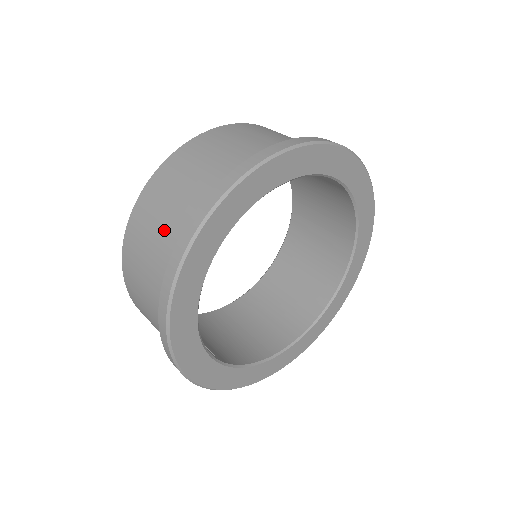
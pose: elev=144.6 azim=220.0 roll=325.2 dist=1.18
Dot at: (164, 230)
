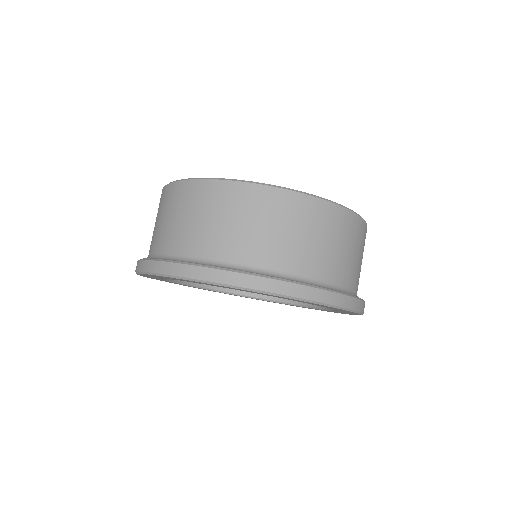
Dot at: (246, 239)
